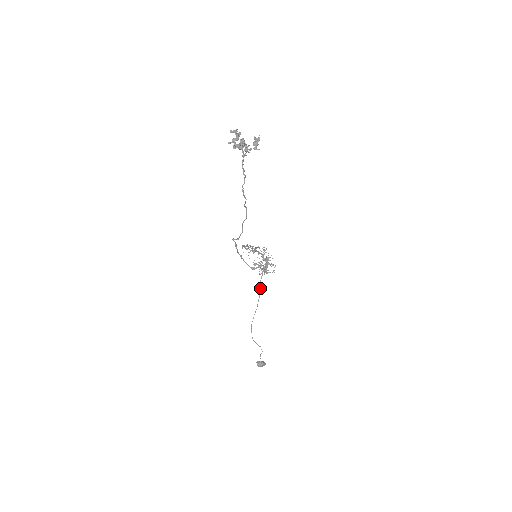
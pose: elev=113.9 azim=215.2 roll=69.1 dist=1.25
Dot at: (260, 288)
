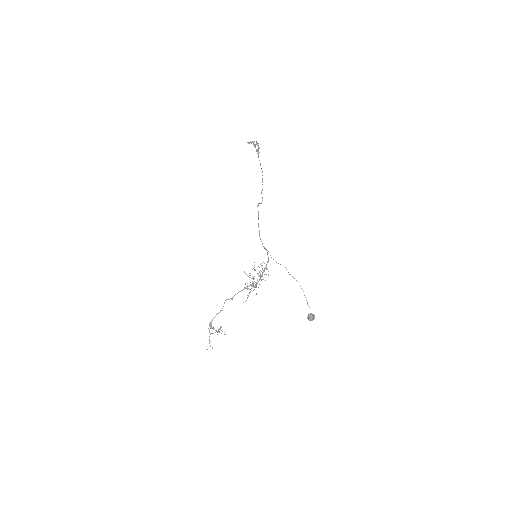
Dot at: occluded
